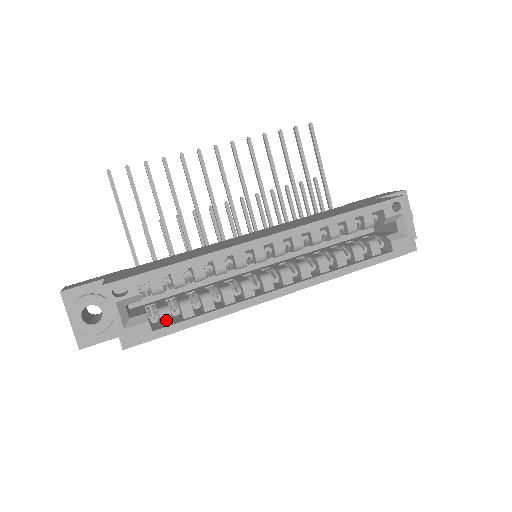
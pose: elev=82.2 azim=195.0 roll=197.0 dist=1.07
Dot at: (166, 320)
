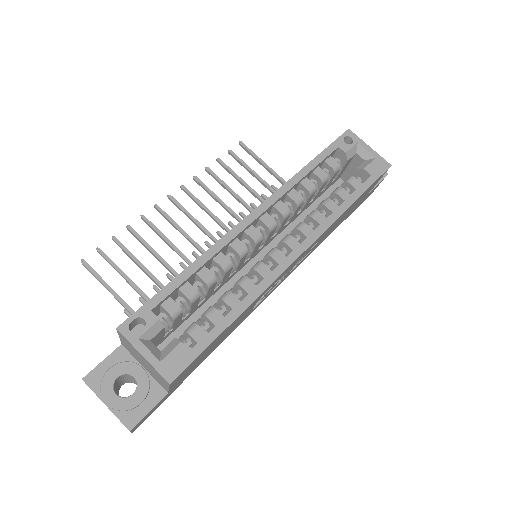
Dot at: (199, 336)
